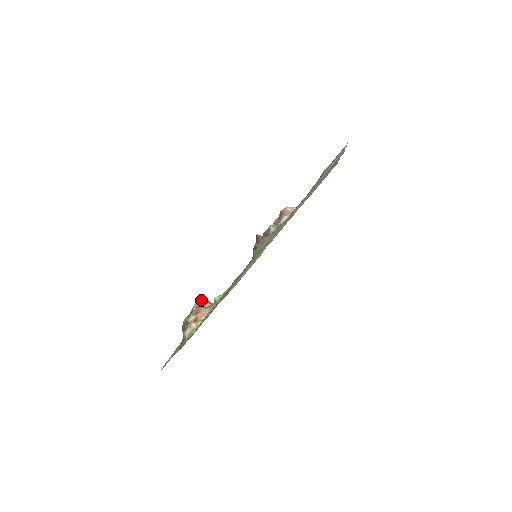
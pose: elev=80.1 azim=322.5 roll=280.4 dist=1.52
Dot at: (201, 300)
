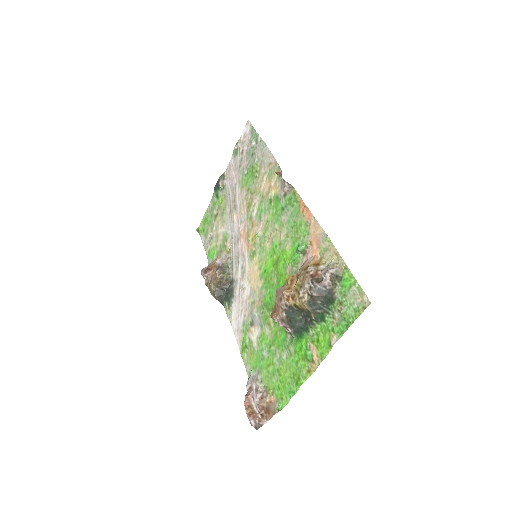
Dot at: (281, 288)
